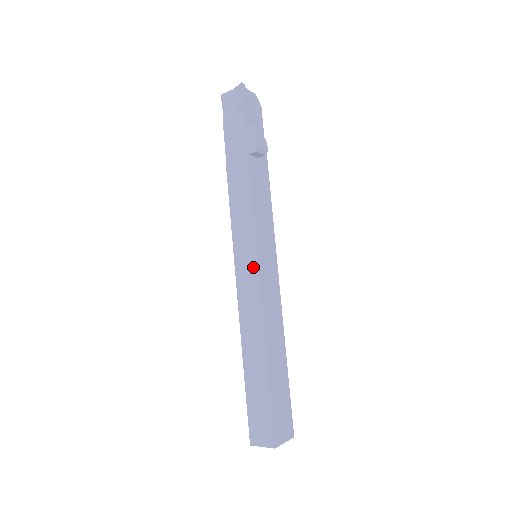
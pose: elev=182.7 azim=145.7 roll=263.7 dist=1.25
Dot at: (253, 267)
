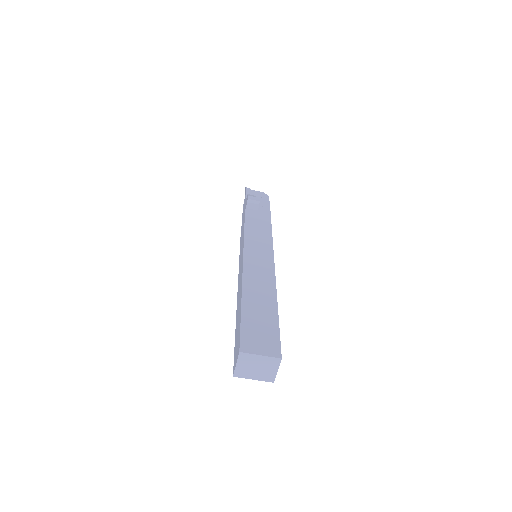
Dot at: (242, 253)
